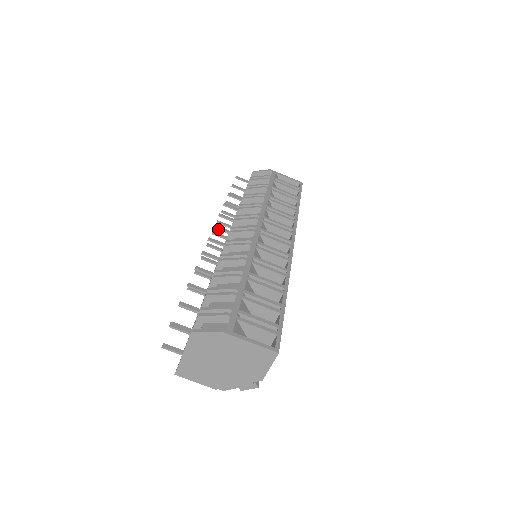
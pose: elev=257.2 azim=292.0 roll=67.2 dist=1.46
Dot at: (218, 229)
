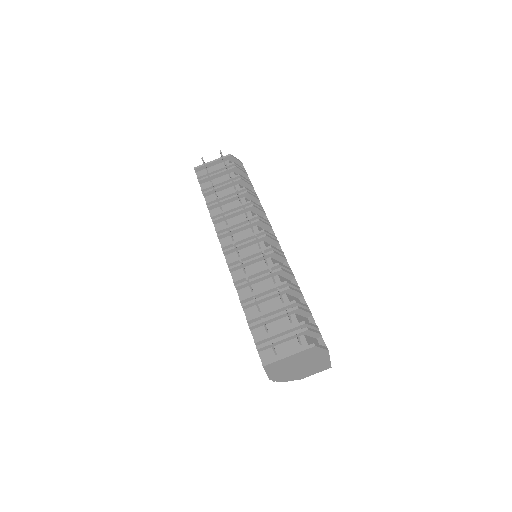
Dot at: (250, 223)
